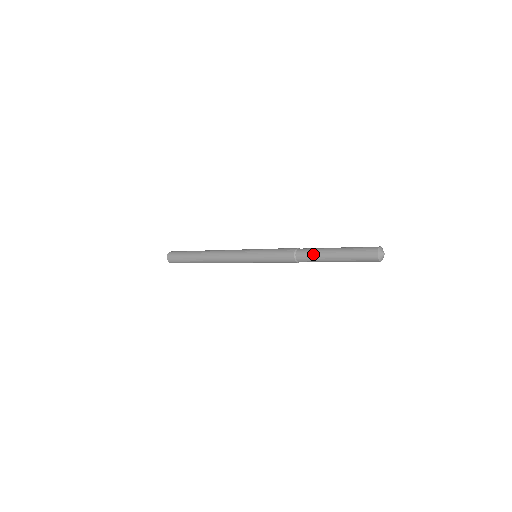
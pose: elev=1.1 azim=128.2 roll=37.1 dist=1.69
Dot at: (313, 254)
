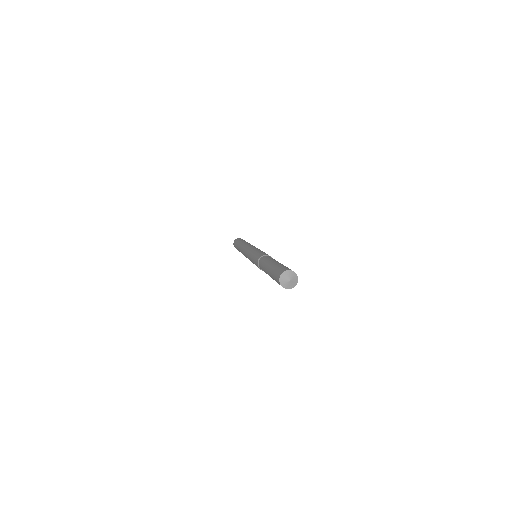
Dot at: occluded
